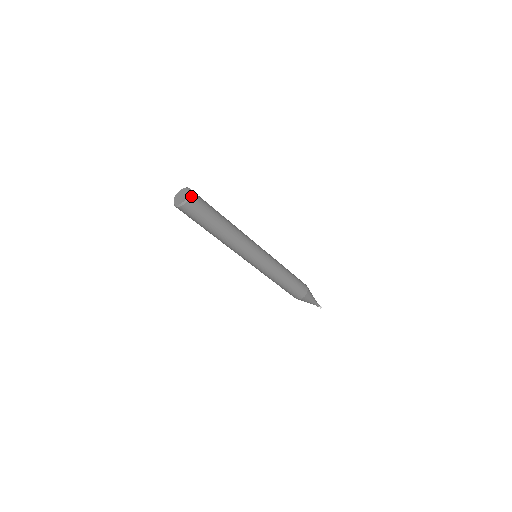
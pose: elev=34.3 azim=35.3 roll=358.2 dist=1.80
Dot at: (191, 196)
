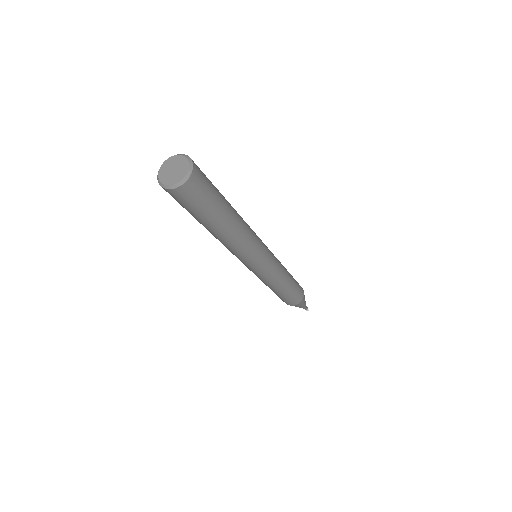
Dot at: (186, 183)
